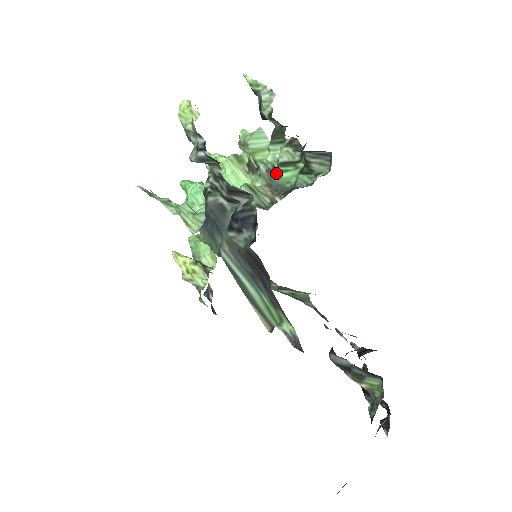
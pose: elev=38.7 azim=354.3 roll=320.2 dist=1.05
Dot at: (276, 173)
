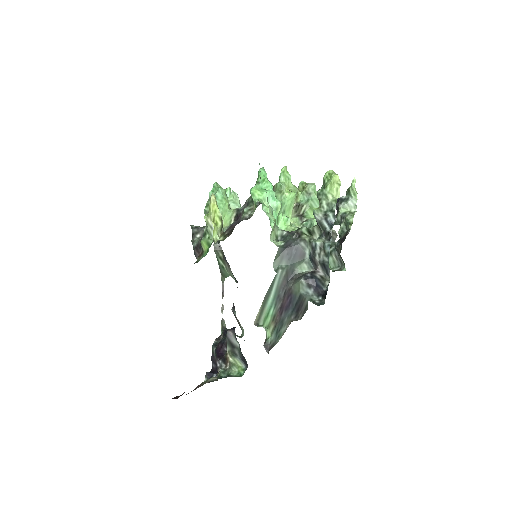
Dot at: occluded
